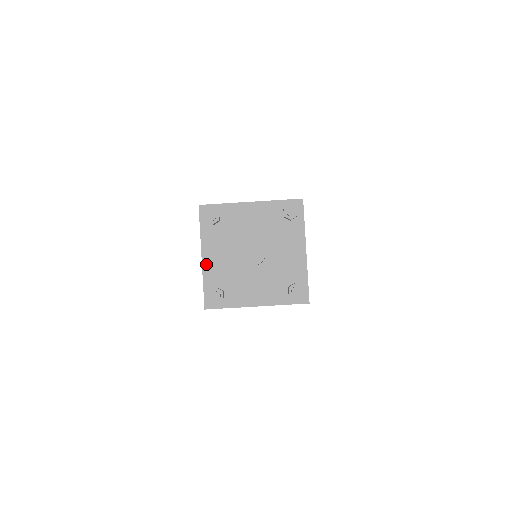
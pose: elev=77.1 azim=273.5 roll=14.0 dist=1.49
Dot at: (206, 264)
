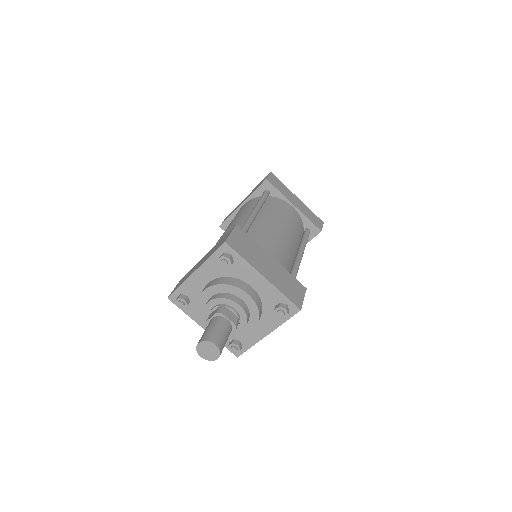
Dot at: (193, 278)
